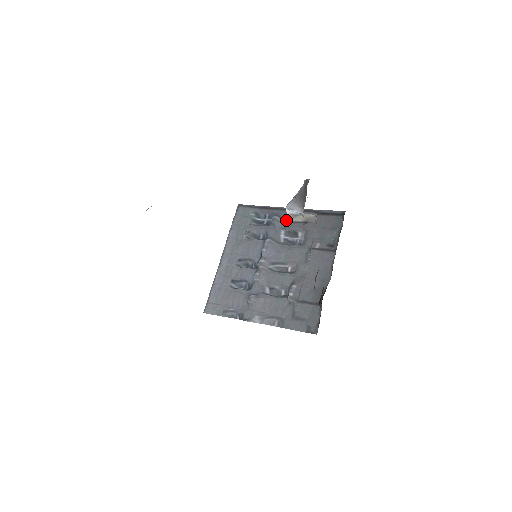
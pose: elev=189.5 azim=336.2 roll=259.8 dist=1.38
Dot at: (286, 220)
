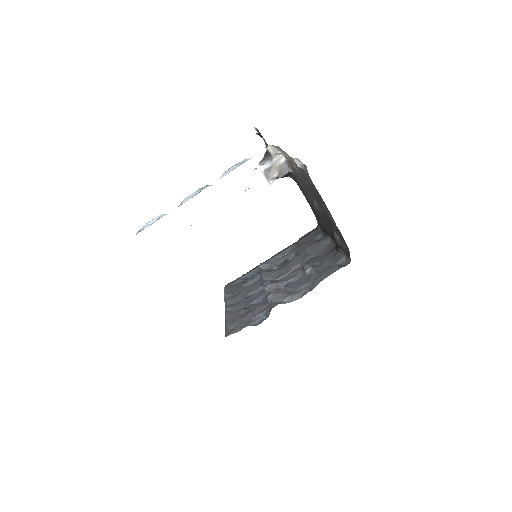
Dot at: occluded
